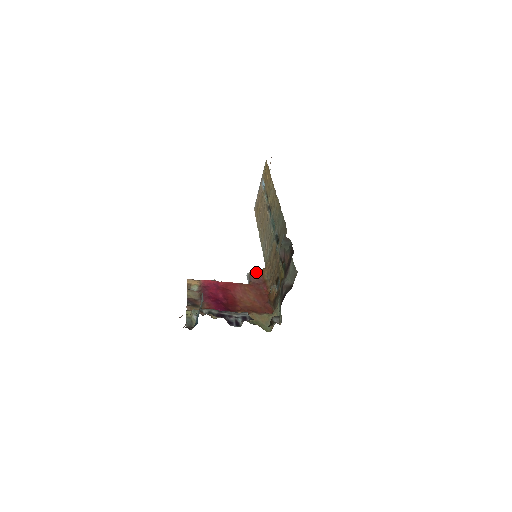
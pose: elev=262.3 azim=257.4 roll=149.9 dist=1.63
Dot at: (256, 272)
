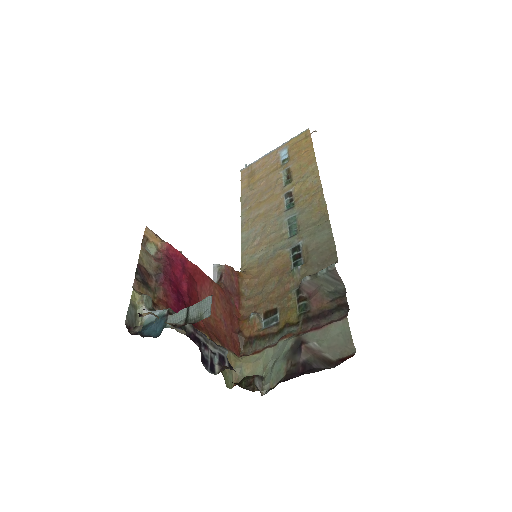
Dot at: (232, 272)
